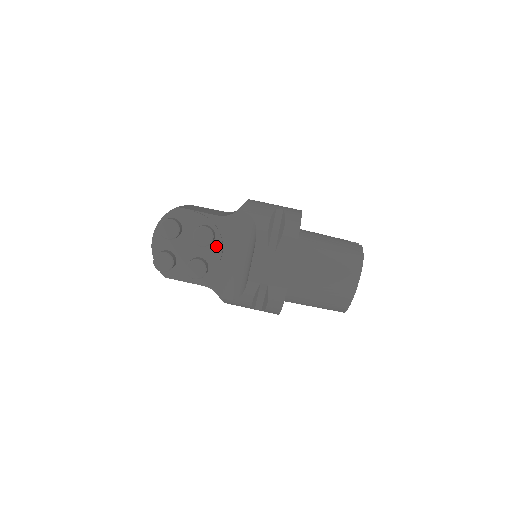
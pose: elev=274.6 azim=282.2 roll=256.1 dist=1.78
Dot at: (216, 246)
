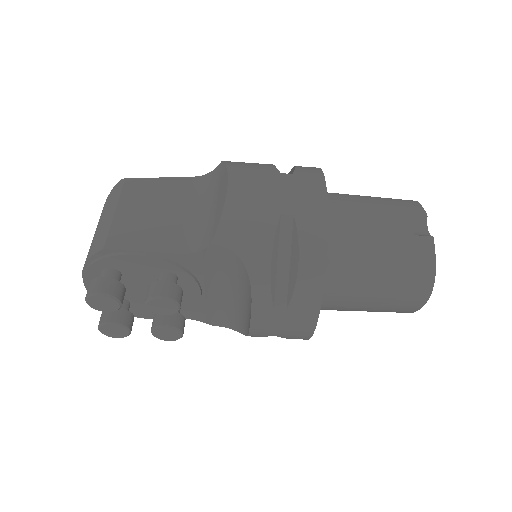
Dot at: (189, 287)
